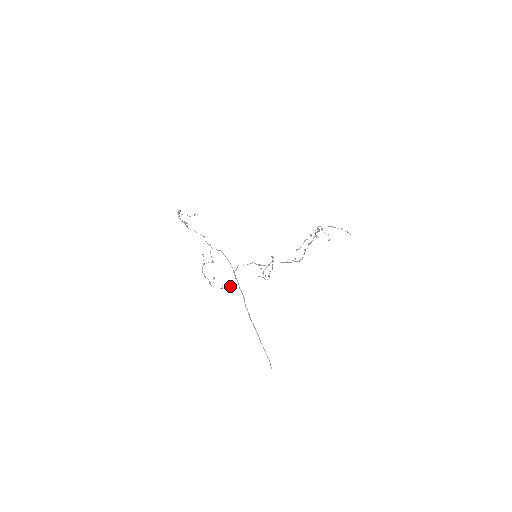
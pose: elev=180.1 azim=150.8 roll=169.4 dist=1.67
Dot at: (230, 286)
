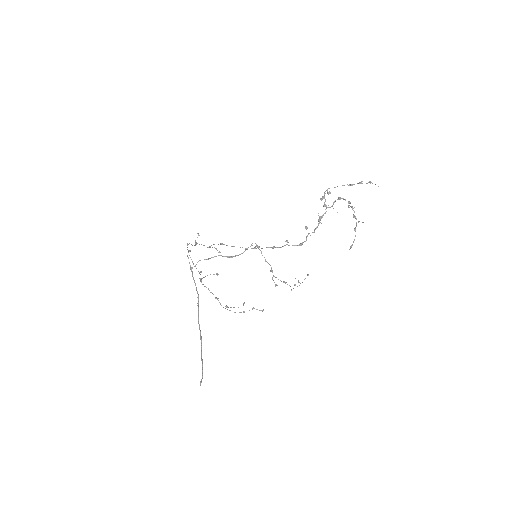
Dot at: occluded
